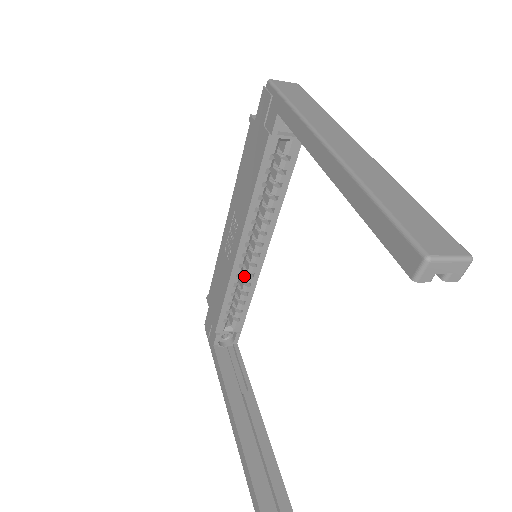
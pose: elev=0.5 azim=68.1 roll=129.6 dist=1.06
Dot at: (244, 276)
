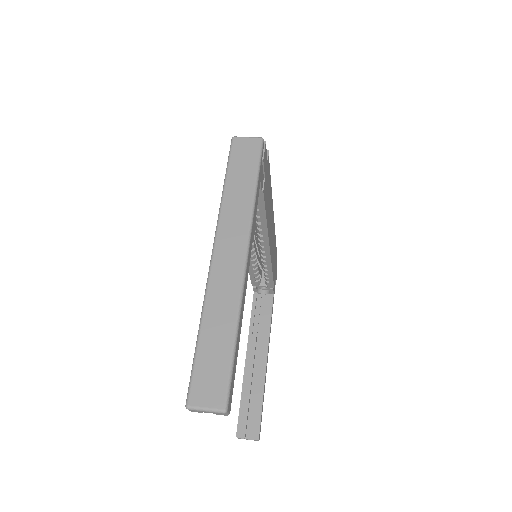
Dot at: occluded
